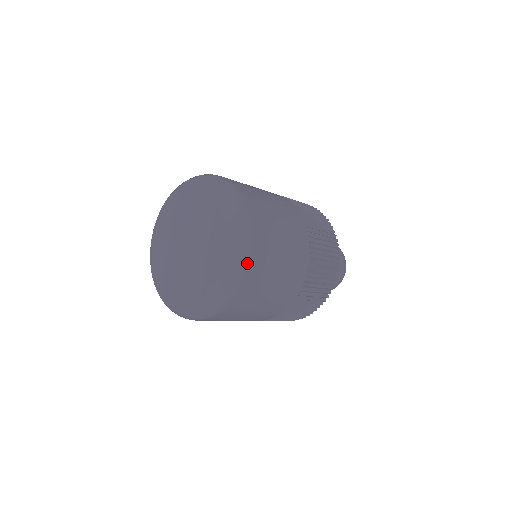
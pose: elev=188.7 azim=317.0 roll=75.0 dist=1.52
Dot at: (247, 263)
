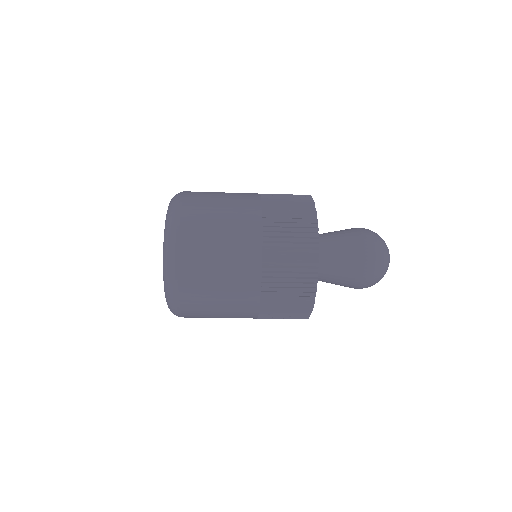
Dot at: (177, 302)
